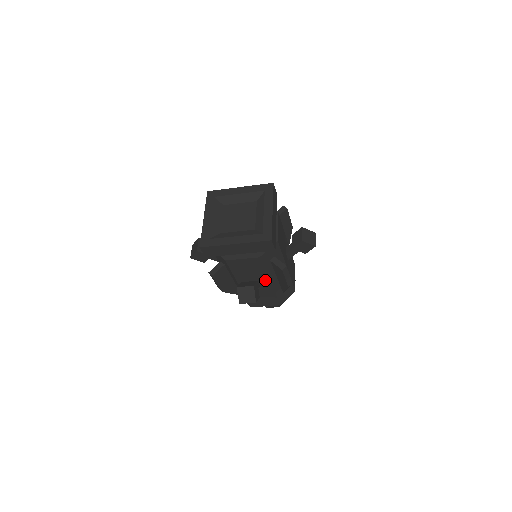
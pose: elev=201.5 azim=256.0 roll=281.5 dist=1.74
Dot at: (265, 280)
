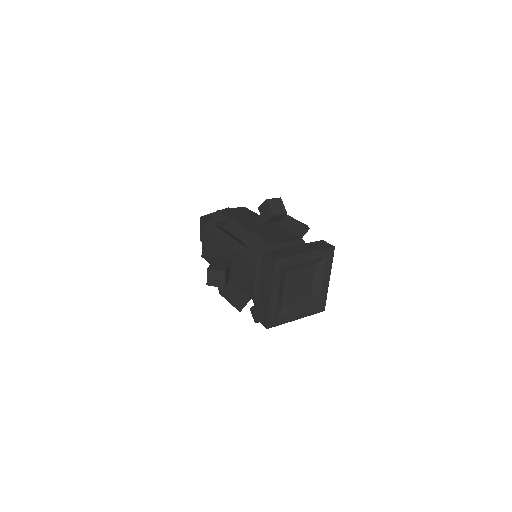
Dot at: occluded
